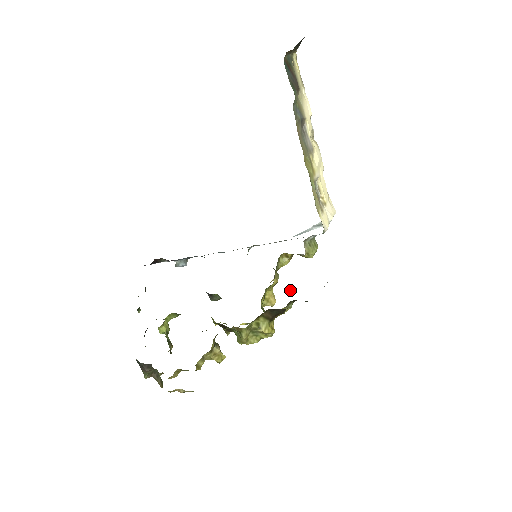
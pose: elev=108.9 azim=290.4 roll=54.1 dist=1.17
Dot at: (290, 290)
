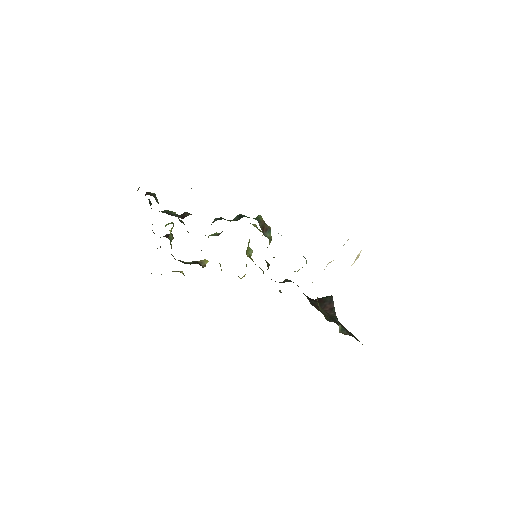
Dot at: occluded
